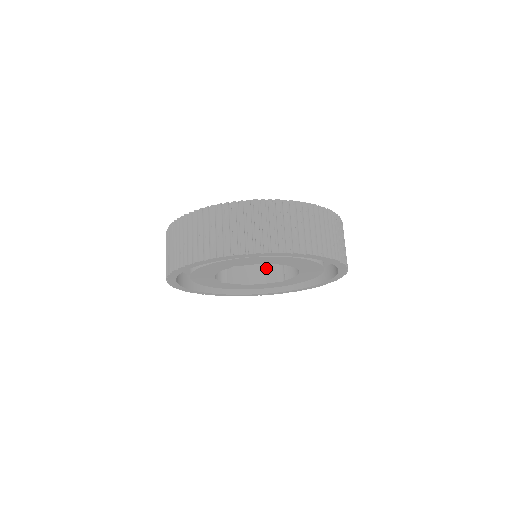
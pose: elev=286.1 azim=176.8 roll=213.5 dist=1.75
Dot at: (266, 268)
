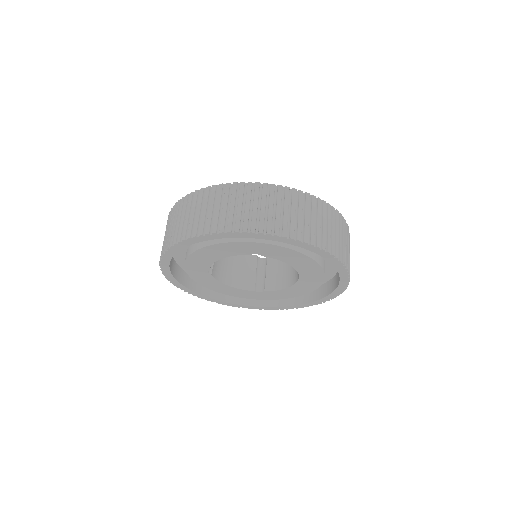
Dot at: (245, 274)
